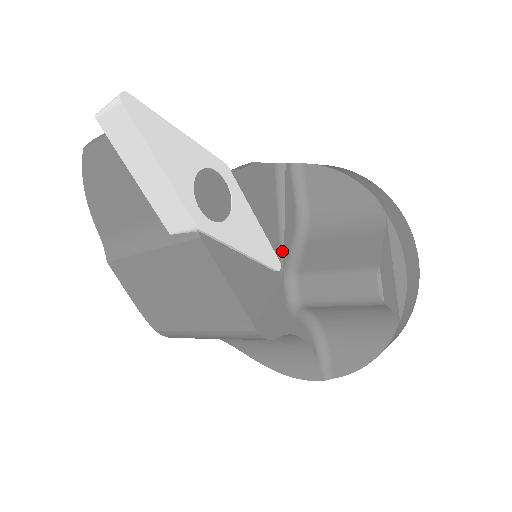
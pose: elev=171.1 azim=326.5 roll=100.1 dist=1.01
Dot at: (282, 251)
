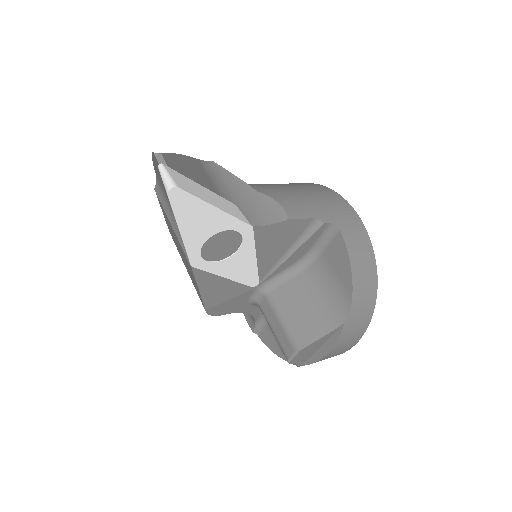
Dot at: (269, 274)
